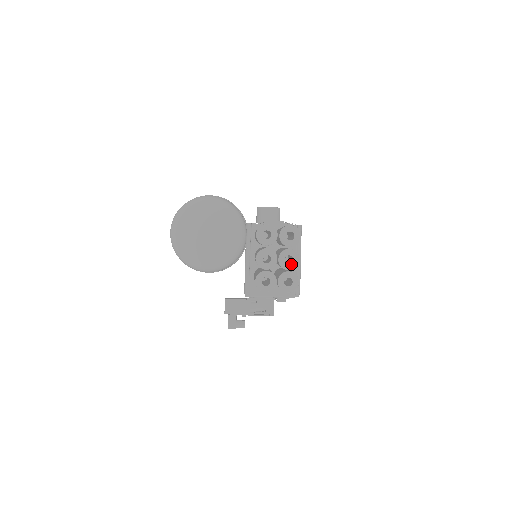
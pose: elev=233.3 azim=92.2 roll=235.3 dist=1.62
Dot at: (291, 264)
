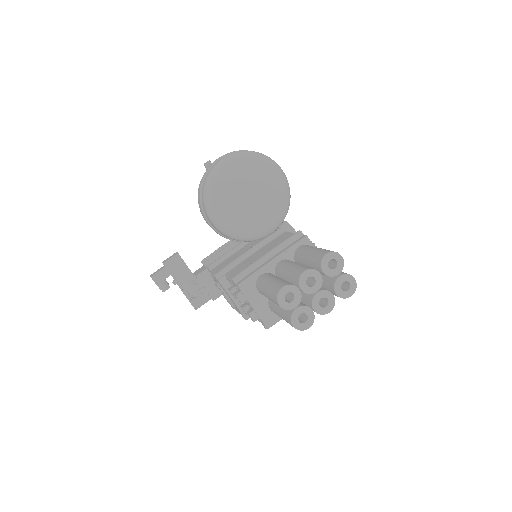
Dot at: (321, 307)
